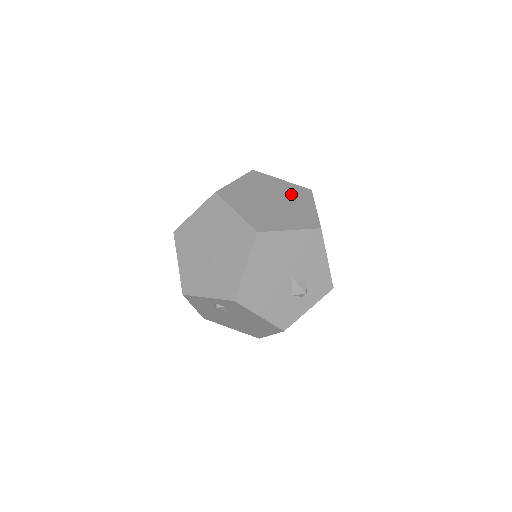
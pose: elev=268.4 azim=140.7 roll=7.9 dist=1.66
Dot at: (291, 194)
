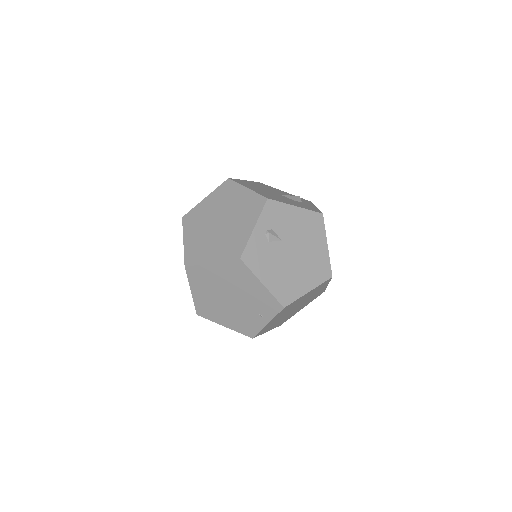
Dot at: occluded
